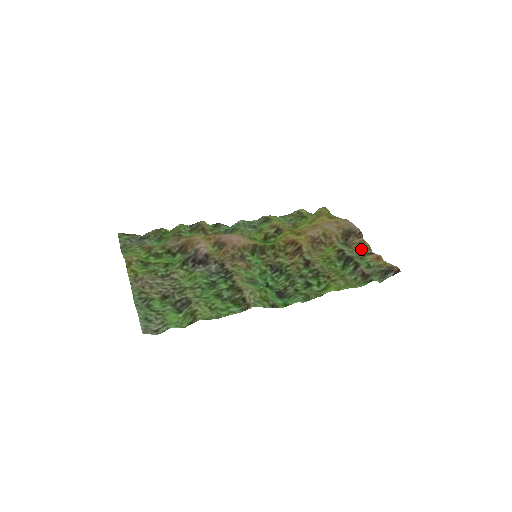
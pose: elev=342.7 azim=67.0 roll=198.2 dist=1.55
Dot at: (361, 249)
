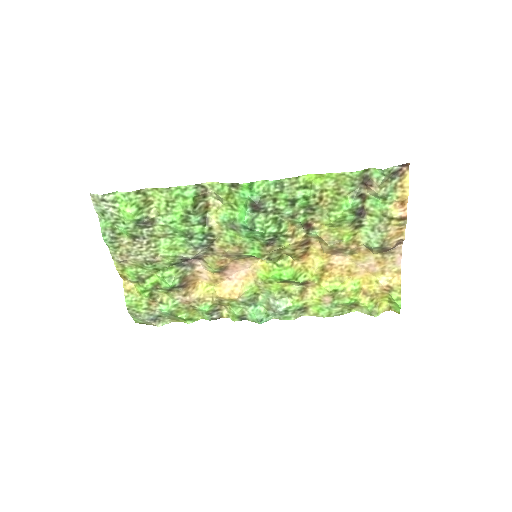
Dot at: (393, 228)
